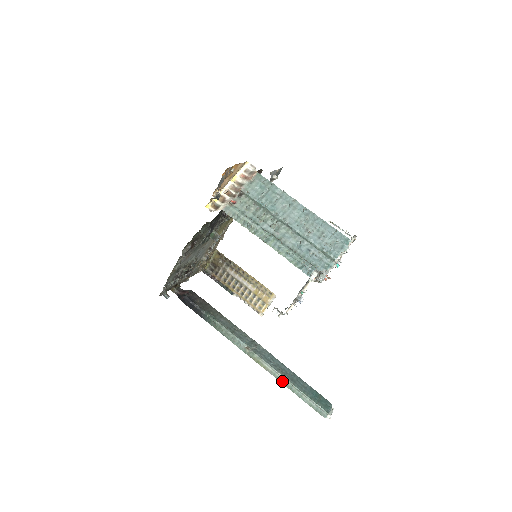
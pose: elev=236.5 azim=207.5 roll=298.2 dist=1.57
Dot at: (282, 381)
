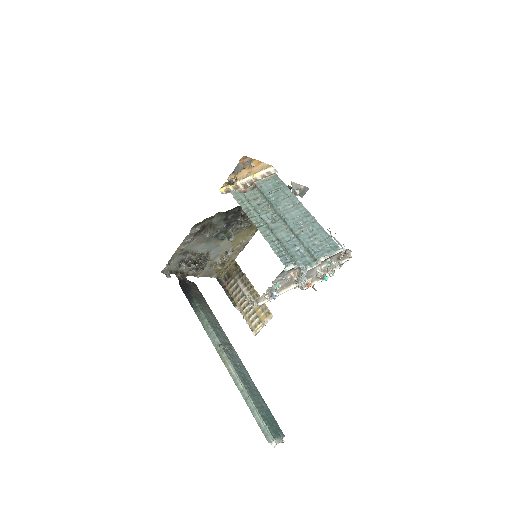
Dot at: (240, 389)
